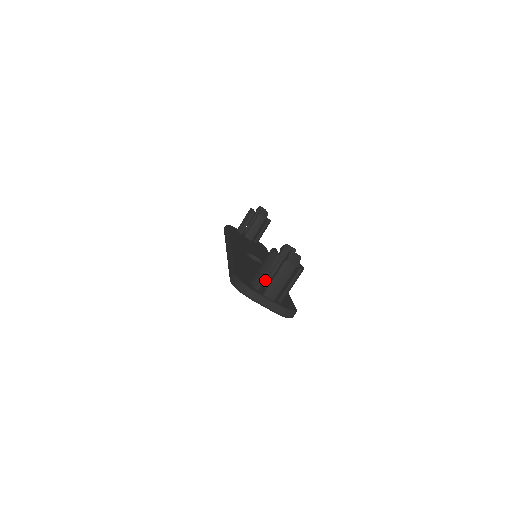
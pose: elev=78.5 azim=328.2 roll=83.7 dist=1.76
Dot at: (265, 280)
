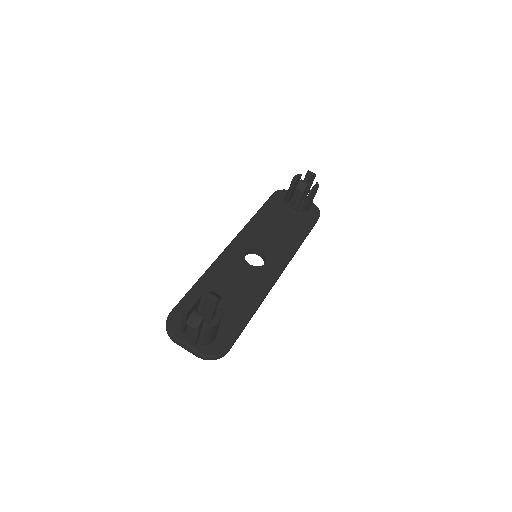
Dot at: occluded
